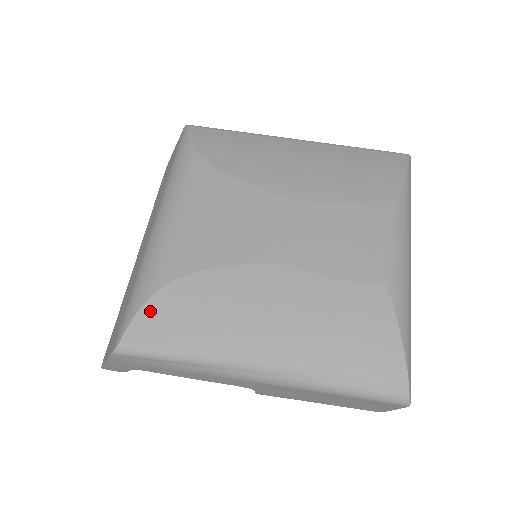
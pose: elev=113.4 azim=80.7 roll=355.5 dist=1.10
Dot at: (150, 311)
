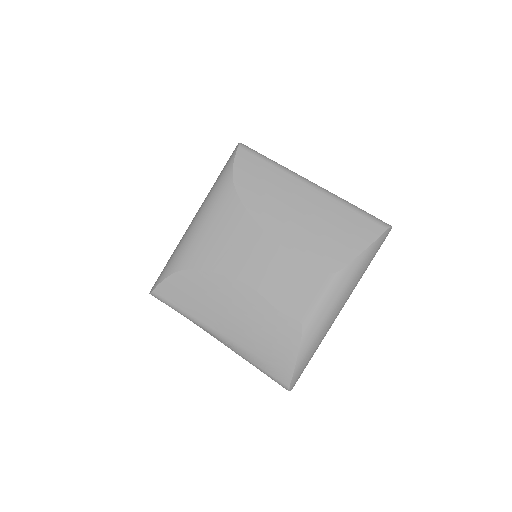
Dot at: (171, 281)
